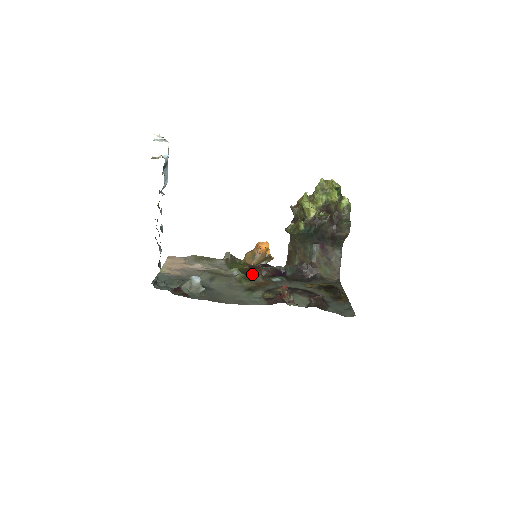
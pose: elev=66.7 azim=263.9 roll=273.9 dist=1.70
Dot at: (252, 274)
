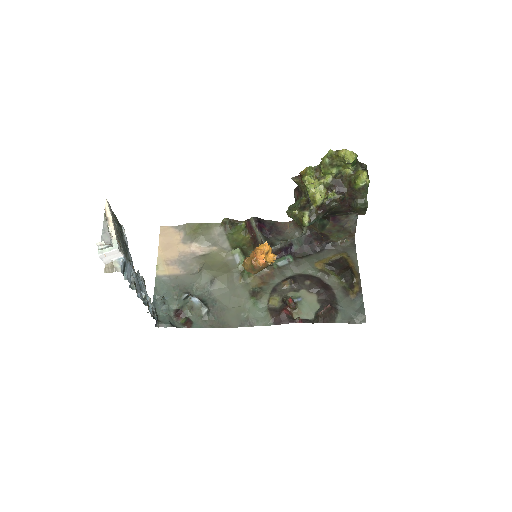
Dot at: occluded
